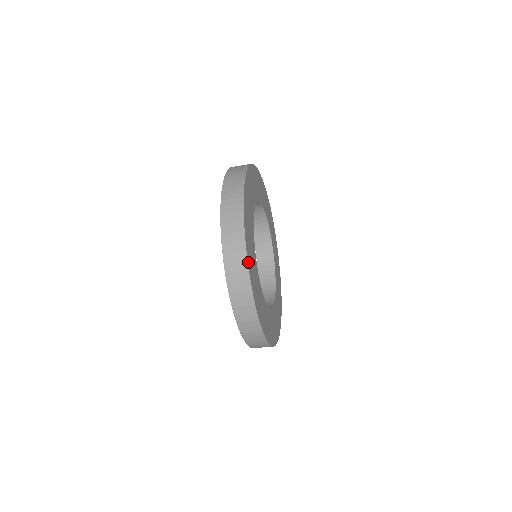
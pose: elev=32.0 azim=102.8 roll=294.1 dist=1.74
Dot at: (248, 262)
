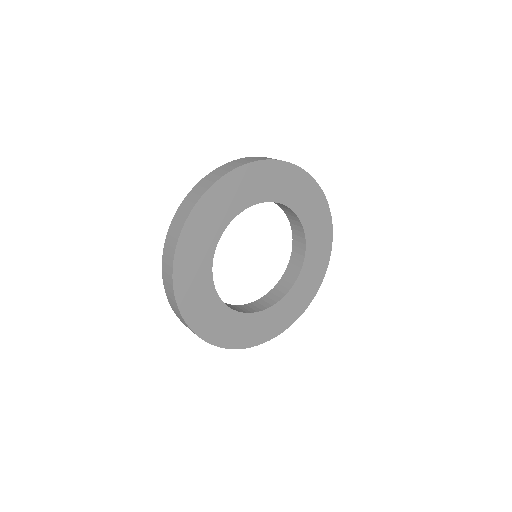
Dot at: (175, 279)
